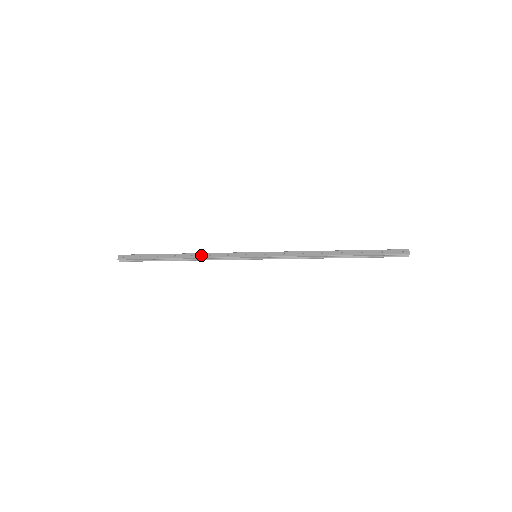
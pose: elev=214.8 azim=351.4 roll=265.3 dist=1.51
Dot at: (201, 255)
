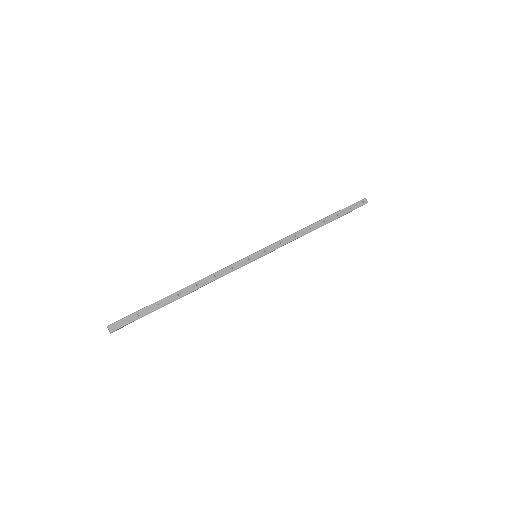
Dot at: (206, 281)
